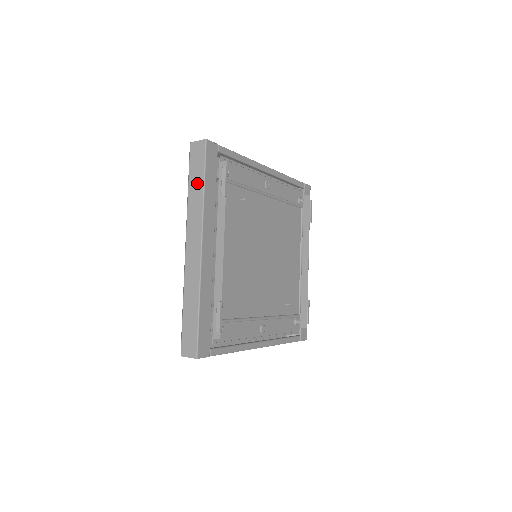
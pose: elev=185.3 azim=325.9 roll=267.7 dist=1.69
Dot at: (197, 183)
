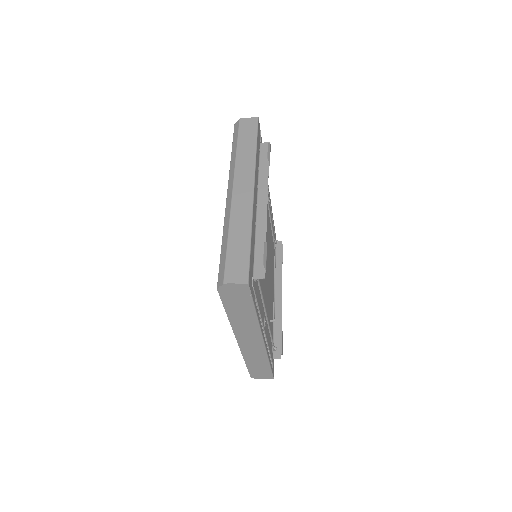
Dot at: (248, 144)
